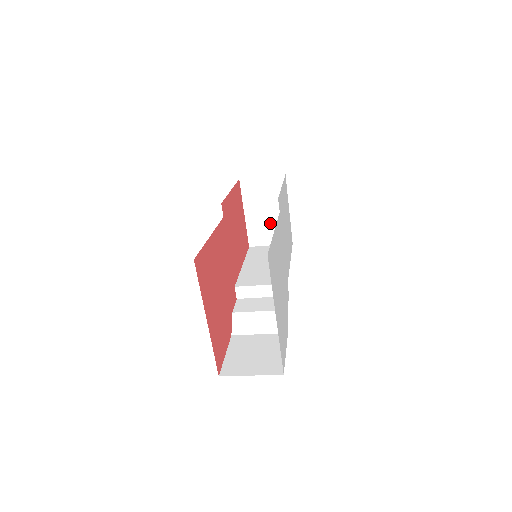
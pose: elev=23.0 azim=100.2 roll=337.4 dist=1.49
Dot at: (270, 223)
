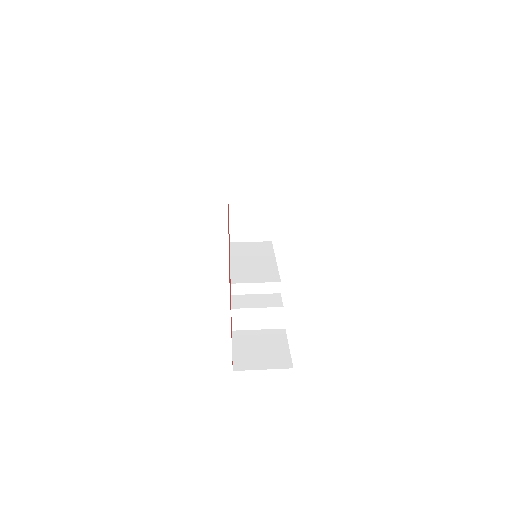
Dot at: (253, 221)
